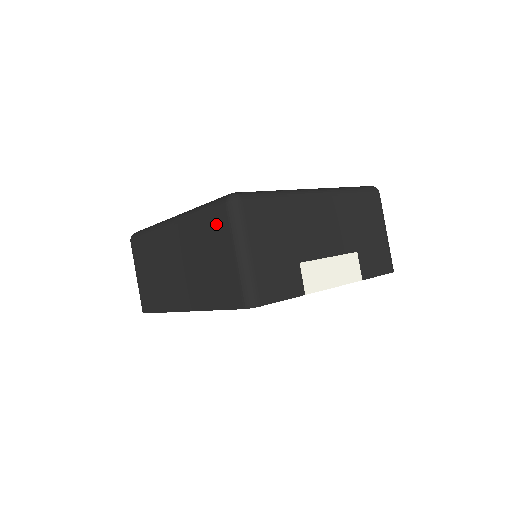
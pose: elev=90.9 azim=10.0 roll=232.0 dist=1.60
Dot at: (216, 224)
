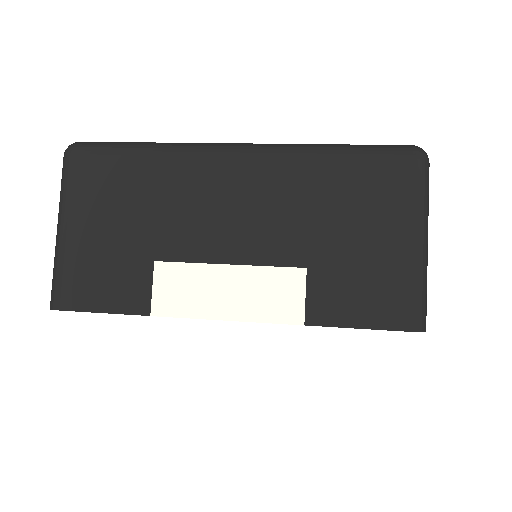
Dot at: occluded
